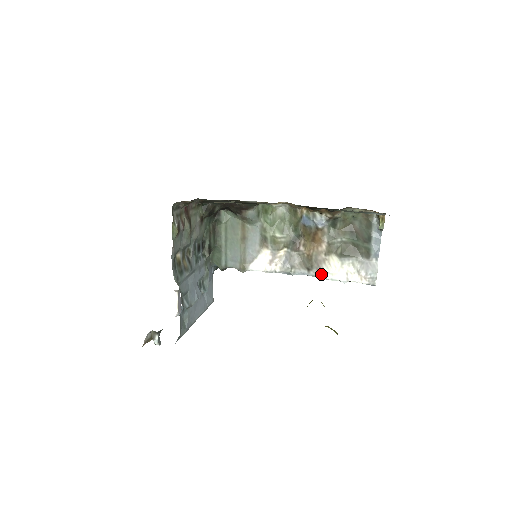
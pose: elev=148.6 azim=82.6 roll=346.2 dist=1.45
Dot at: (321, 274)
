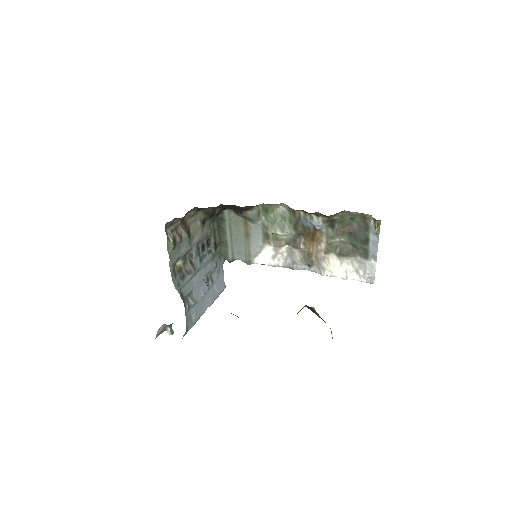
Dot at: (321, 271)
